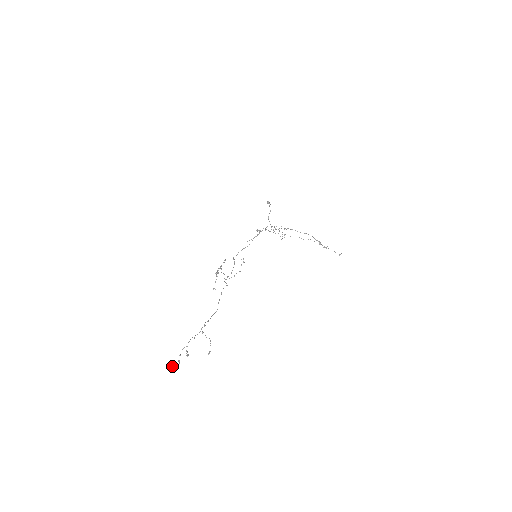
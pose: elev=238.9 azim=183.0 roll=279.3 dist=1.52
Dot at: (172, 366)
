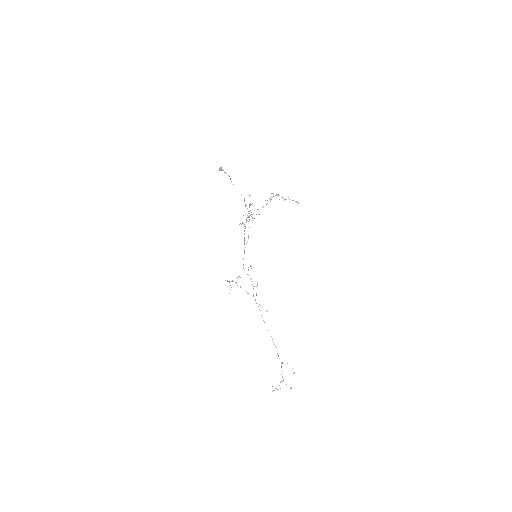
Dot at: (274, 390)
